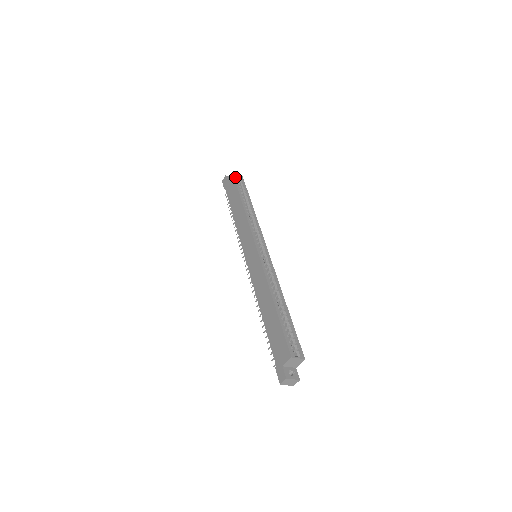
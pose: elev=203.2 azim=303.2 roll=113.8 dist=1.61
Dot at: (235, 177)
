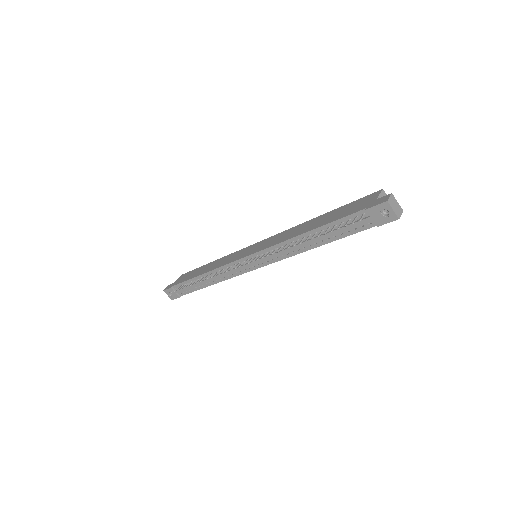
Dot at: occluded
